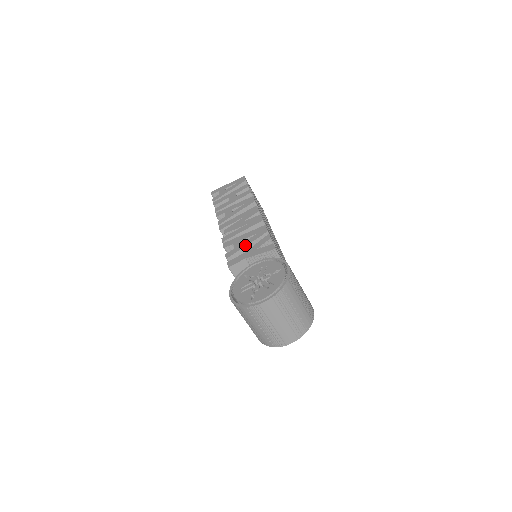
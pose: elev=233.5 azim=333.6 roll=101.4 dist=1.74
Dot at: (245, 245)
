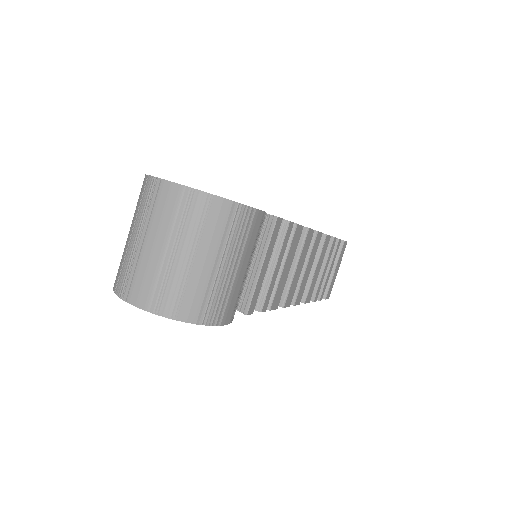
Dot at: occluded
